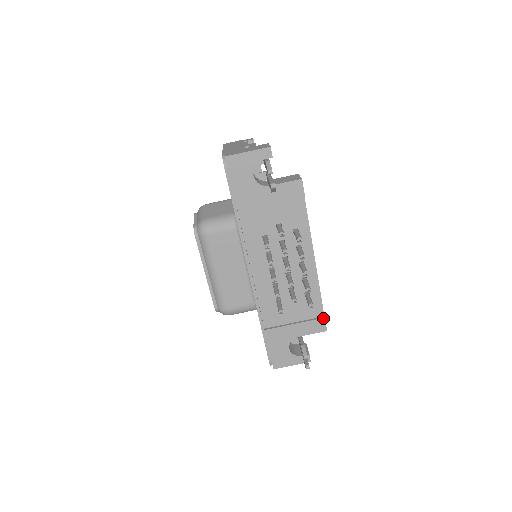
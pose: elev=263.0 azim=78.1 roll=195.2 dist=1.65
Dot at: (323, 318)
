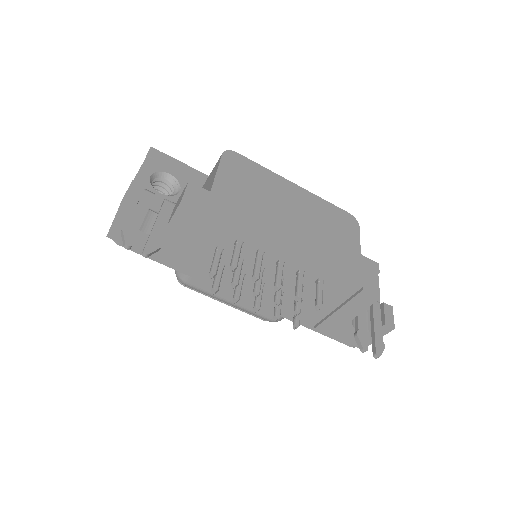
Dot at: (361, 291)
